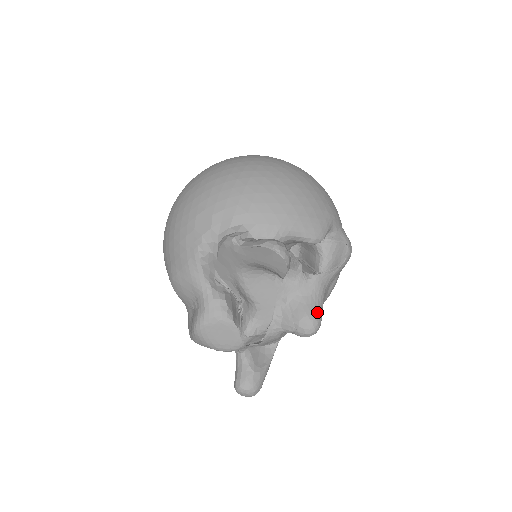
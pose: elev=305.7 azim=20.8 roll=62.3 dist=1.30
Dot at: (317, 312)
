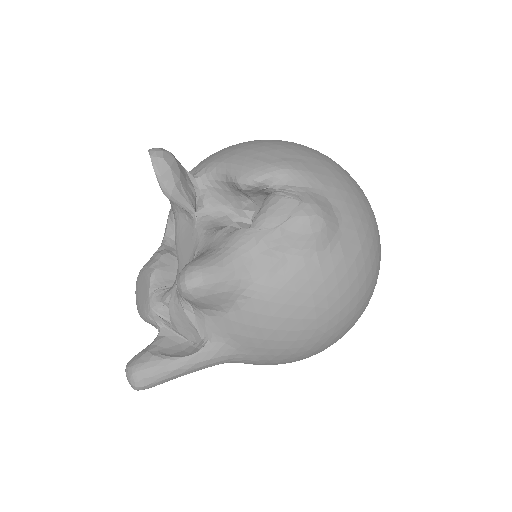
Dot at: (204, 262)
